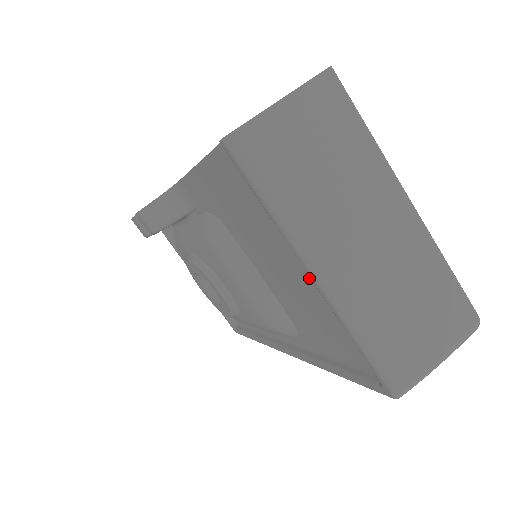
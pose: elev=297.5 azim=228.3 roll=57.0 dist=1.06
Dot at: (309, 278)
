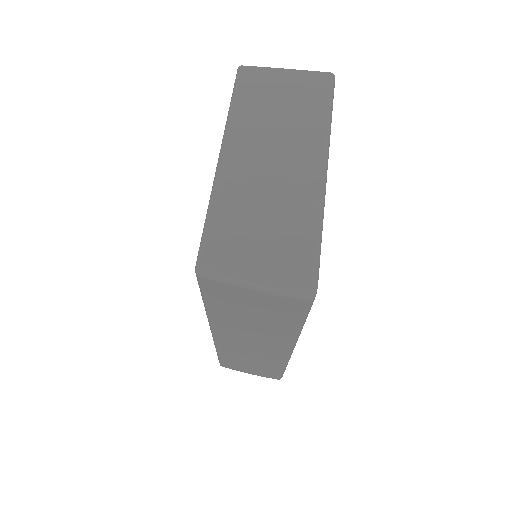
Dot at: occluded
